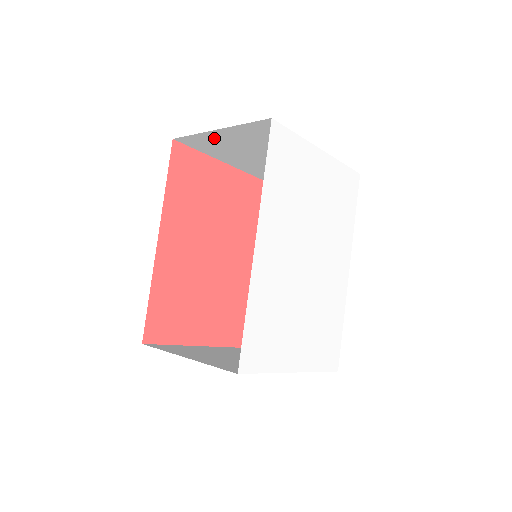
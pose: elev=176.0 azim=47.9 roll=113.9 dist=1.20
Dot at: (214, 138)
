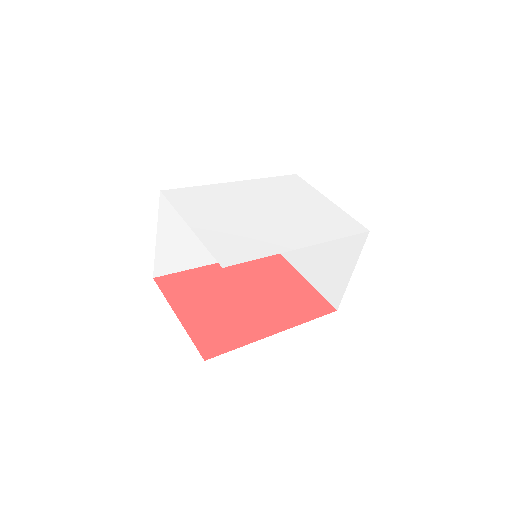
Dot at: occluded
